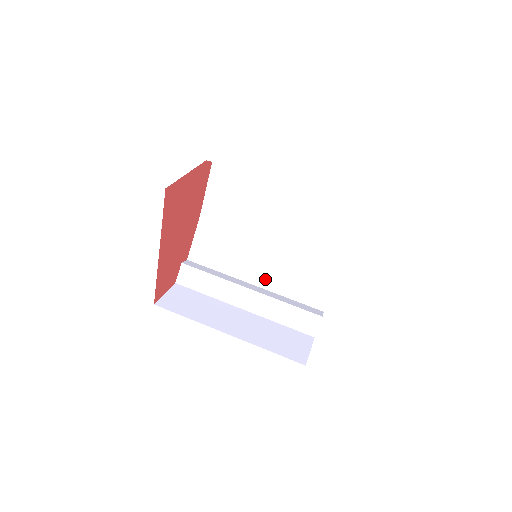
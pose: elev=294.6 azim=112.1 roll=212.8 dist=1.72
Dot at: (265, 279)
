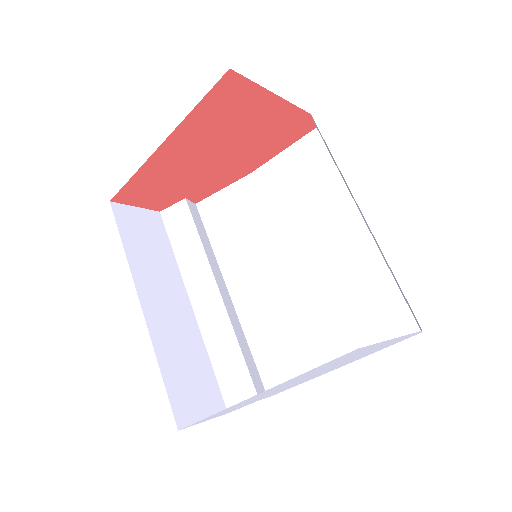
Dot at: (246, 299)
